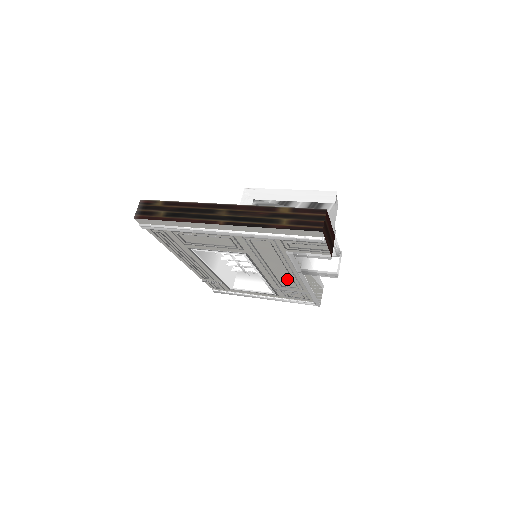
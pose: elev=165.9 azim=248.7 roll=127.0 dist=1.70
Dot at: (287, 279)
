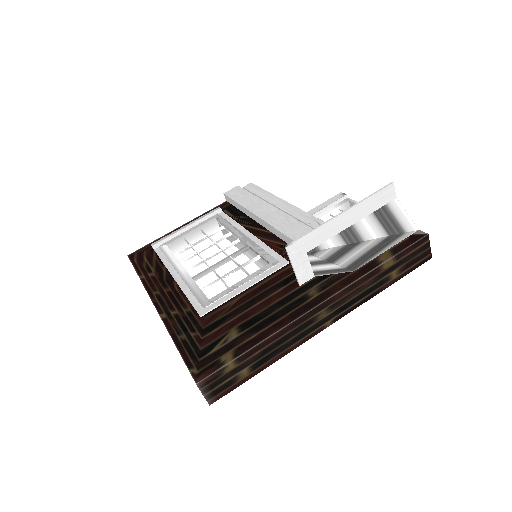
Dot at: occluded
